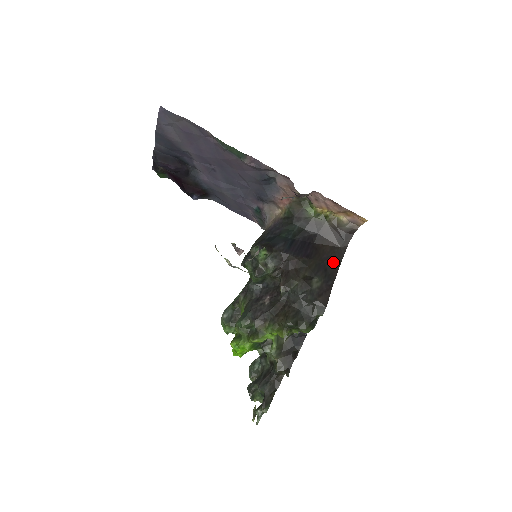
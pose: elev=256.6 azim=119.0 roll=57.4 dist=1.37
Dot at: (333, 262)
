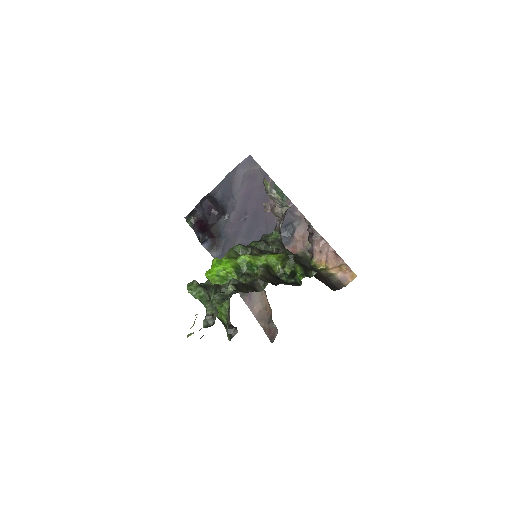
Dot at: (323, 282)
